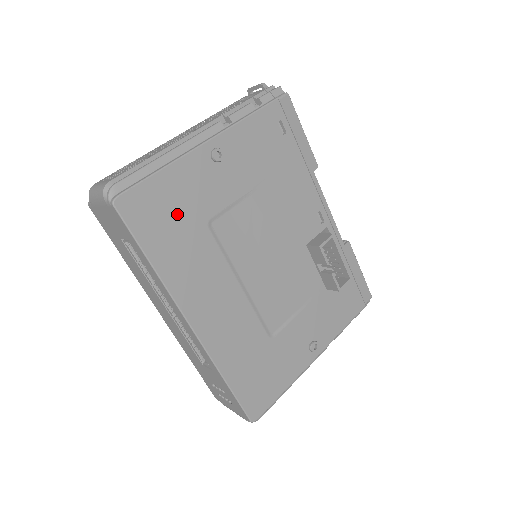
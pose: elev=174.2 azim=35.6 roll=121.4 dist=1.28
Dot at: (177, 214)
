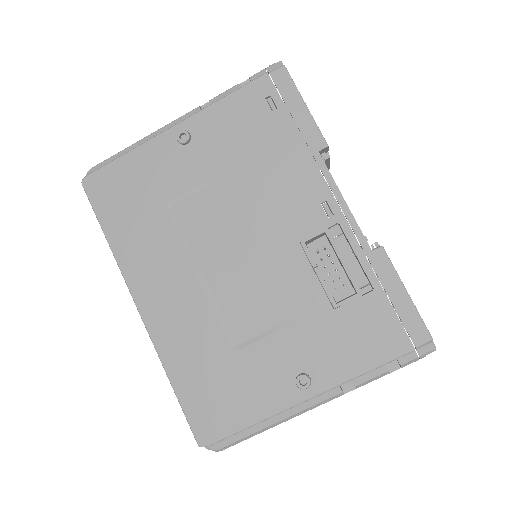
Dot at: (136, 194)
